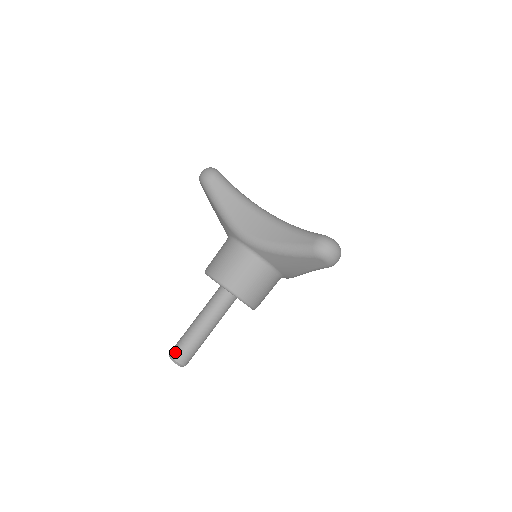
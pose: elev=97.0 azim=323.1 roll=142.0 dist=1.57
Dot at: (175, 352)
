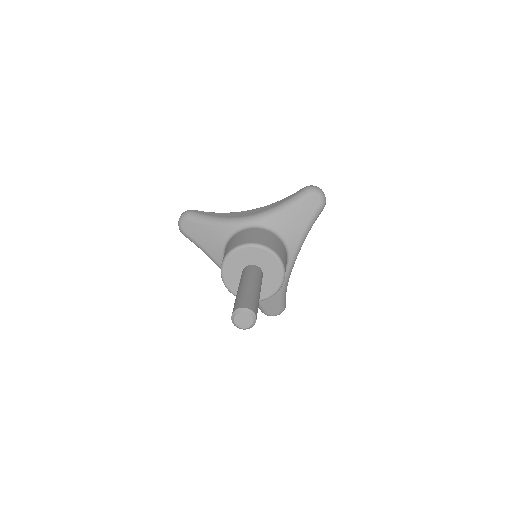
Dot at: (239, 304)
